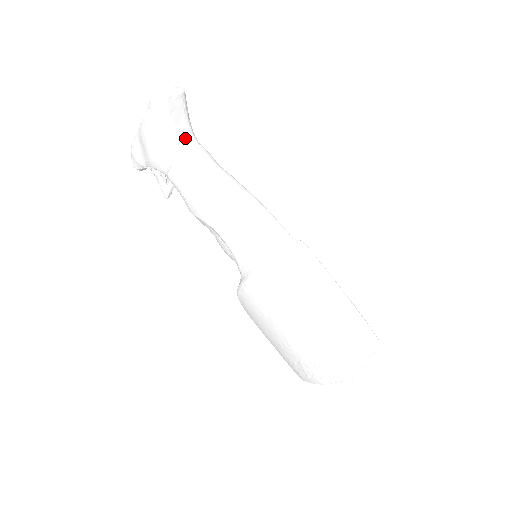
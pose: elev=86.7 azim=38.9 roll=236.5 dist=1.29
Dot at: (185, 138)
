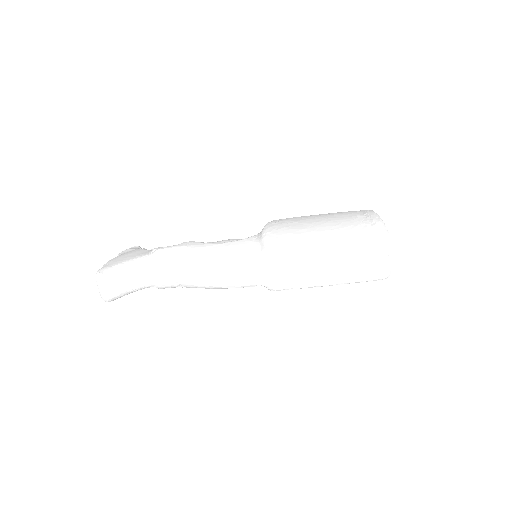
Dot at: (139, 278)
